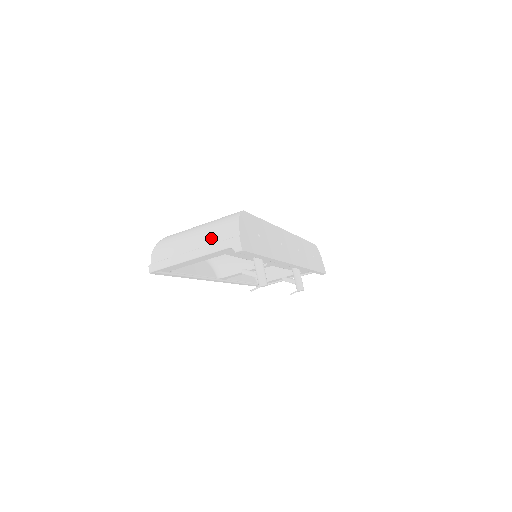
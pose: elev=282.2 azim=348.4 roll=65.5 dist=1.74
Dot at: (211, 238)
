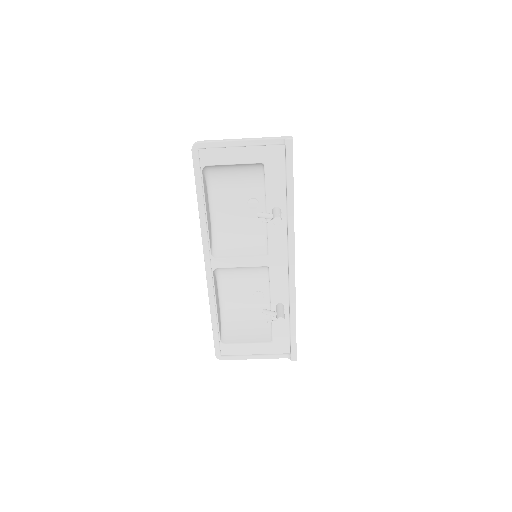
Dot at: occluded
